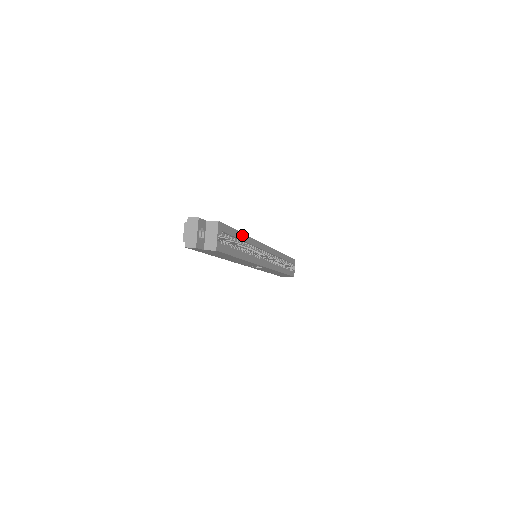
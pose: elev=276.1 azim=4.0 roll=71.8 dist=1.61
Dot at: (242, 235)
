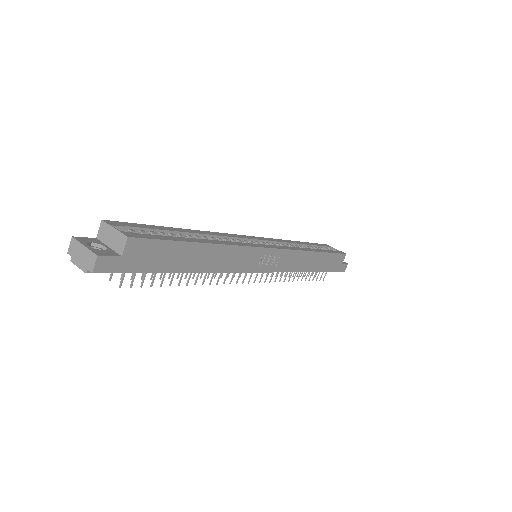
Dot at: (180, 230)
